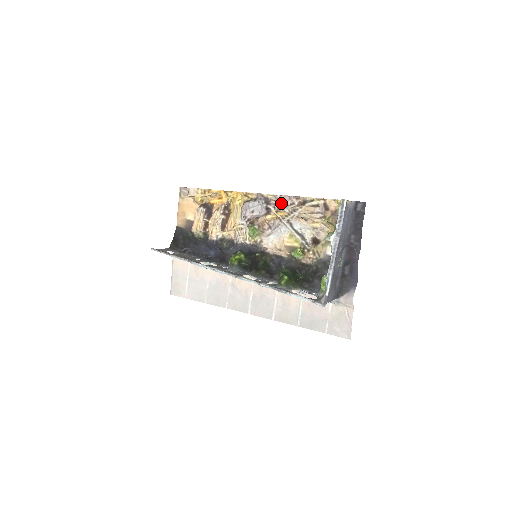
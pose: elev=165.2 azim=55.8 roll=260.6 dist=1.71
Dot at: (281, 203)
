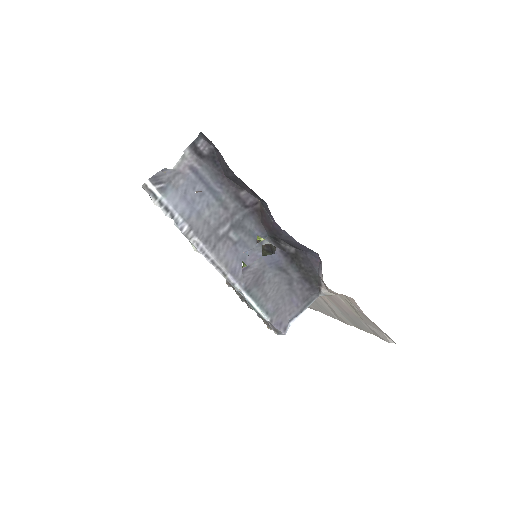
Dot at: occluded
